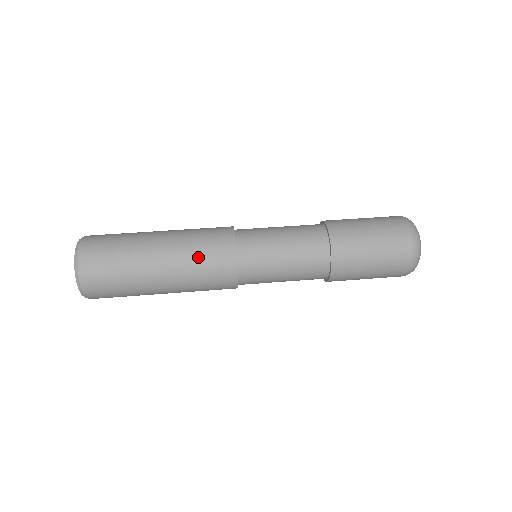
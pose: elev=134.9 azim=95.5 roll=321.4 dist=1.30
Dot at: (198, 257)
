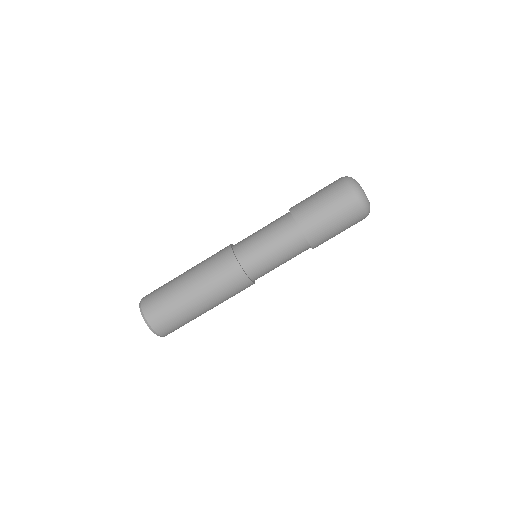
Dot at: (229, 296)
